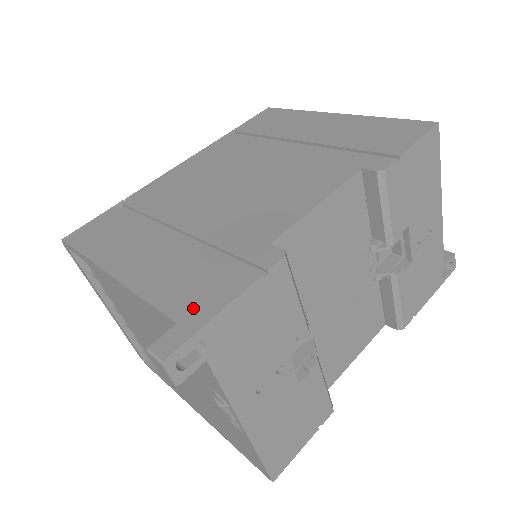
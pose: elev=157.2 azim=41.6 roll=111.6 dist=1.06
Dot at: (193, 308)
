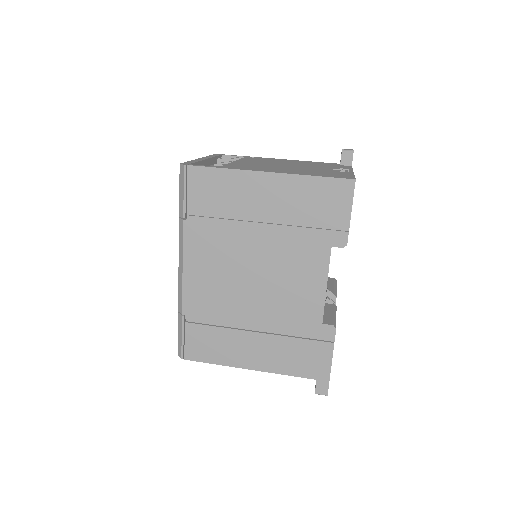
Dot at: (317, 371)
